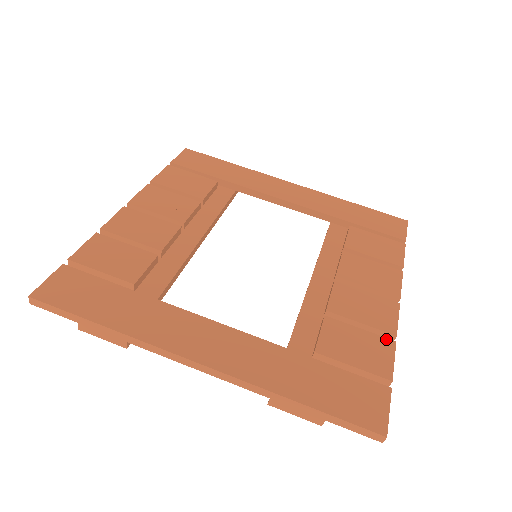
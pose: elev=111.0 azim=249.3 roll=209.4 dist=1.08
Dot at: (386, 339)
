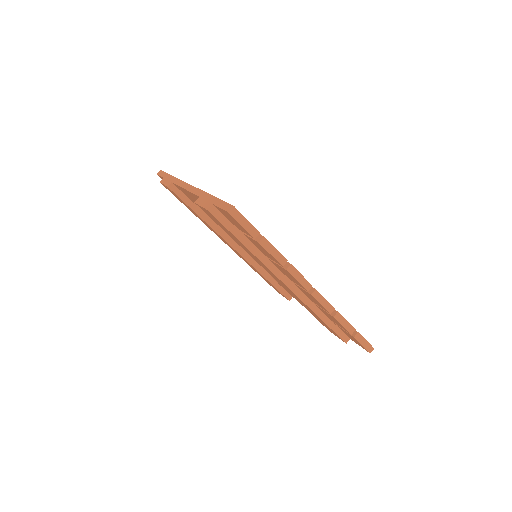
Dot at: occluded
